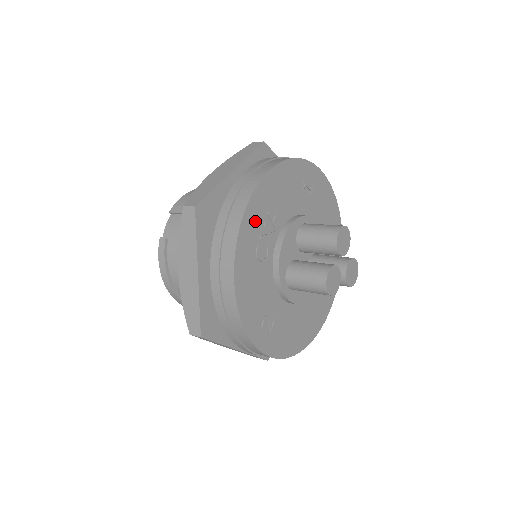
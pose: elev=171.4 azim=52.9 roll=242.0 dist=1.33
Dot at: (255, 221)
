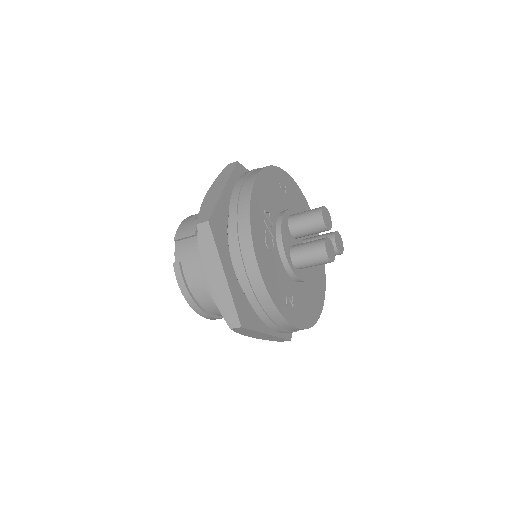
Dot at: (258, 219)
